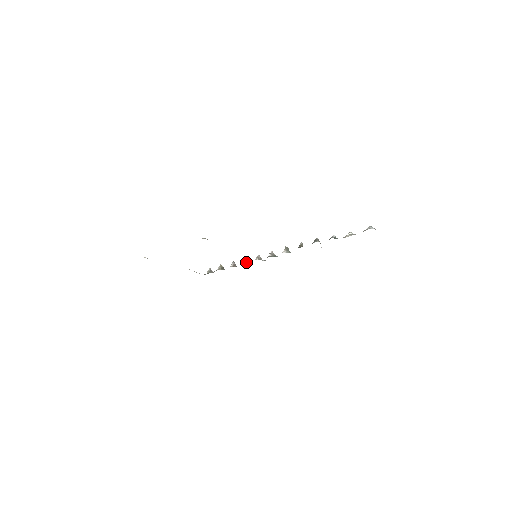
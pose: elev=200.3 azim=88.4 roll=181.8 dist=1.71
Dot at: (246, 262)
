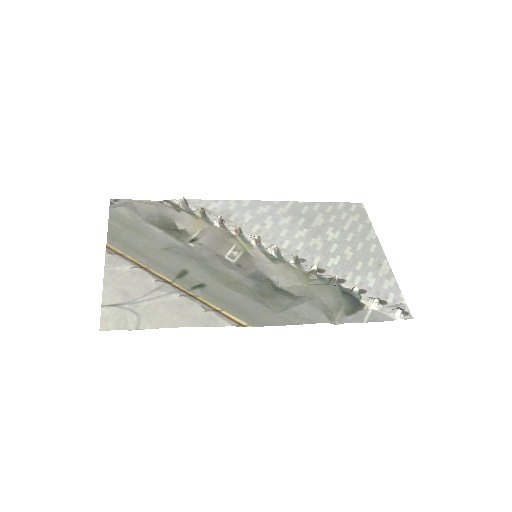
Dot at: (239, 234)
